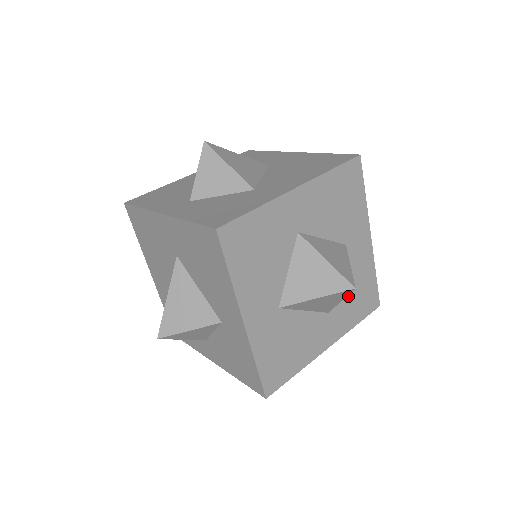
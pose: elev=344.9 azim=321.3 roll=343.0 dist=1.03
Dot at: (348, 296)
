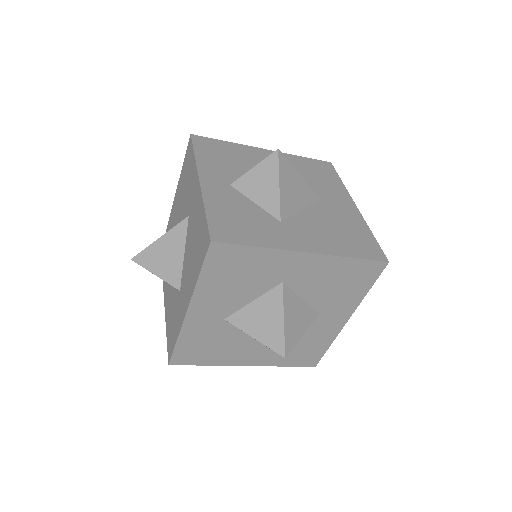
Dot at: (331, 292)
